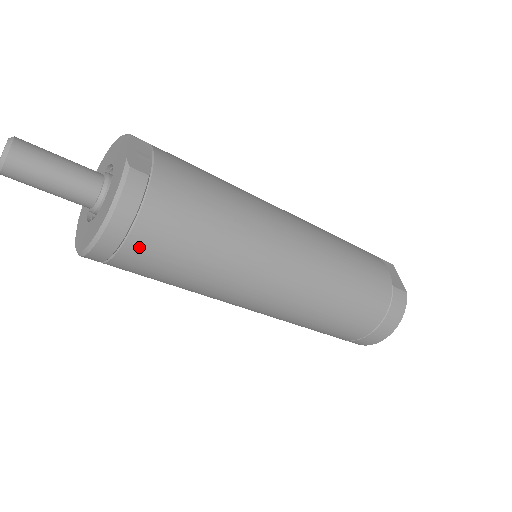
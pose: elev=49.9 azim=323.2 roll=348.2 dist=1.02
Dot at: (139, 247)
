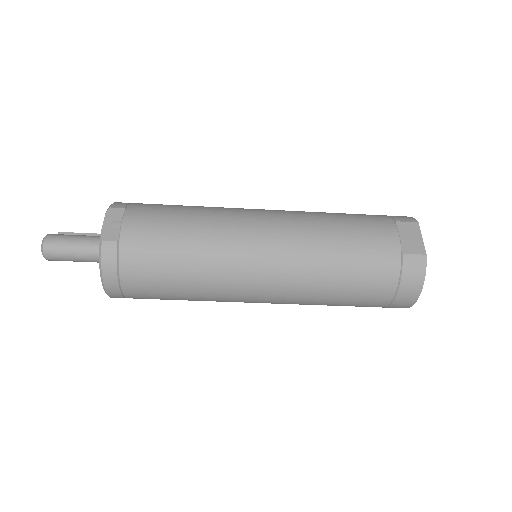
Dot at: (133, 289)
